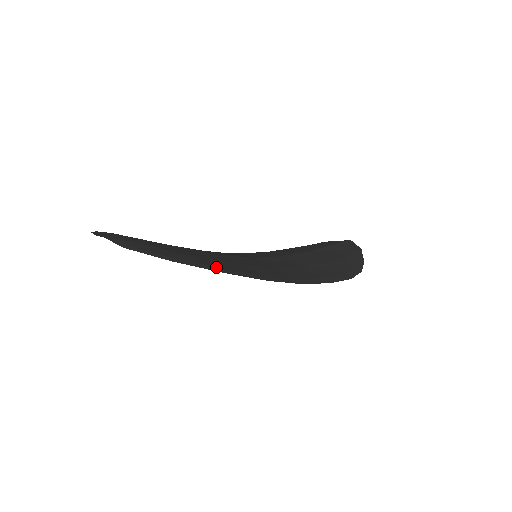
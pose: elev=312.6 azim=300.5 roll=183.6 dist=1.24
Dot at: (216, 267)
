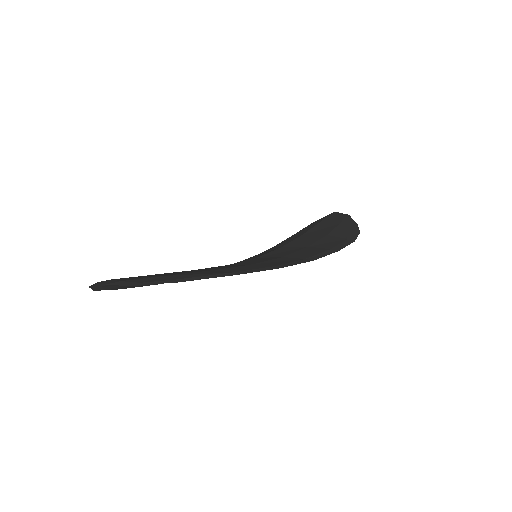
Dot at: (227, 273)
